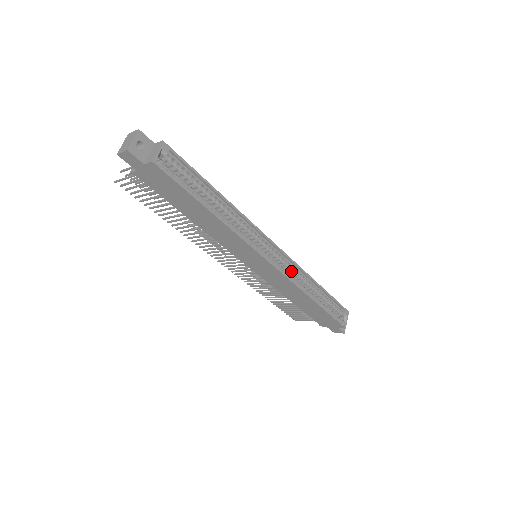
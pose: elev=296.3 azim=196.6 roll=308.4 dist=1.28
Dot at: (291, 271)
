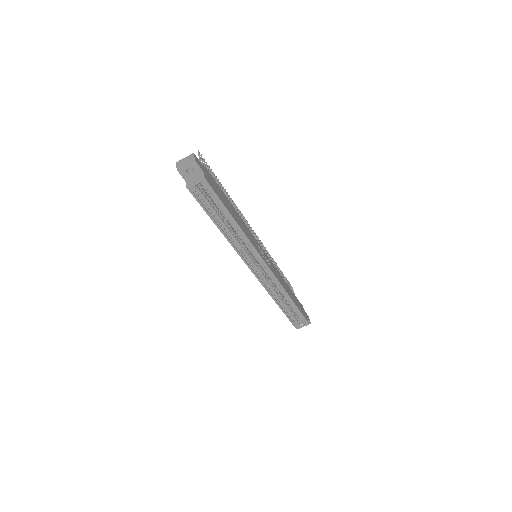
Dot at: (272, 281)
